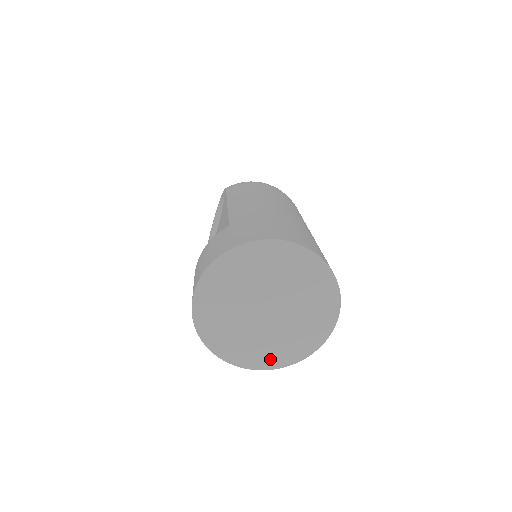
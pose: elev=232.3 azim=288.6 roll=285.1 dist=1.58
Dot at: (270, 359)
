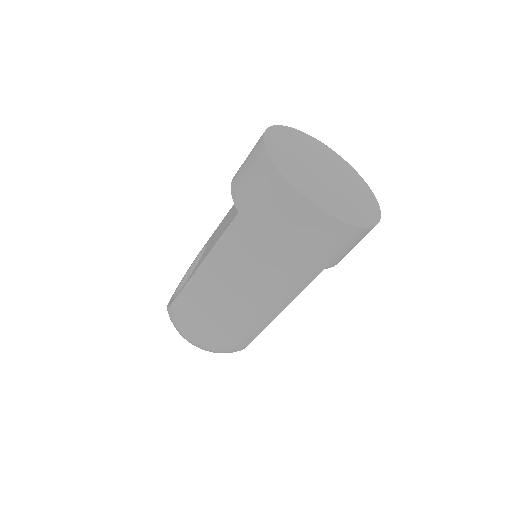
Dot at: (339, 212)
